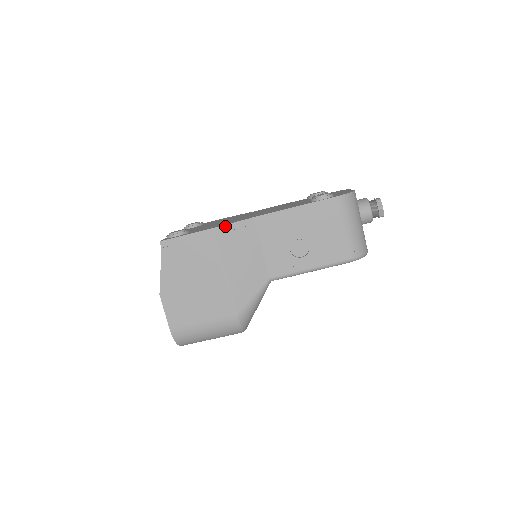
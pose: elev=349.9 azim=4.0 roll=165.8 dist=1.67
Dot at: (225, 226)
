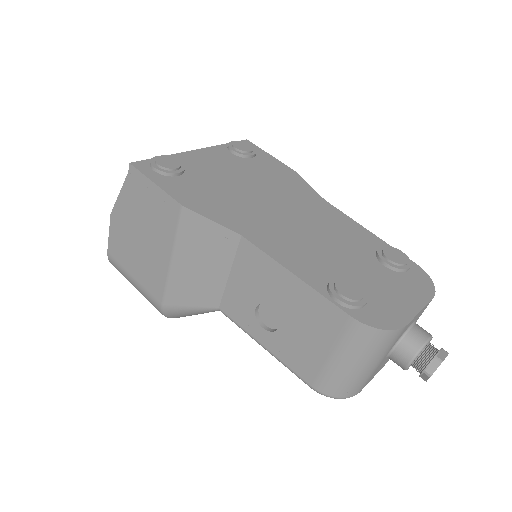
Dot at: (198, 215)
